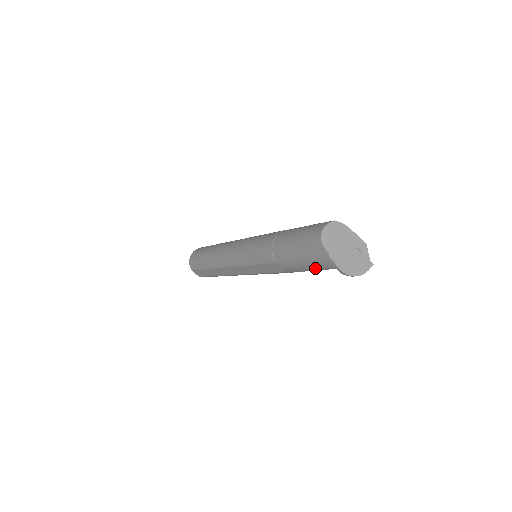
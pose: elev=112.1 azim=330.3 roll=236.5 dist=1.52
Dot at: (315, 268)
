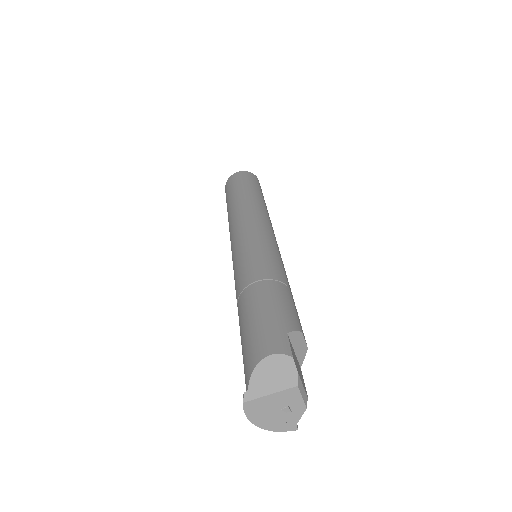
Dot at: occluded
